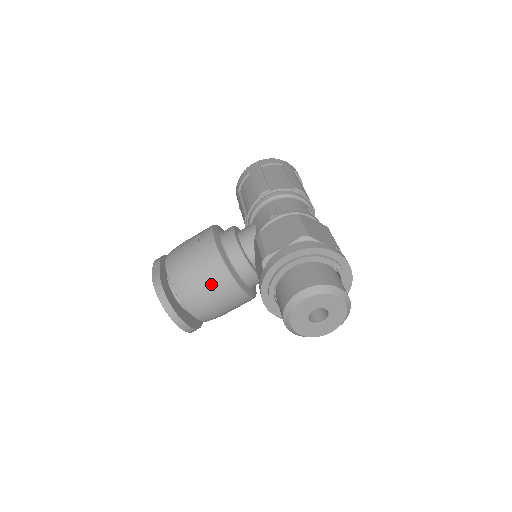
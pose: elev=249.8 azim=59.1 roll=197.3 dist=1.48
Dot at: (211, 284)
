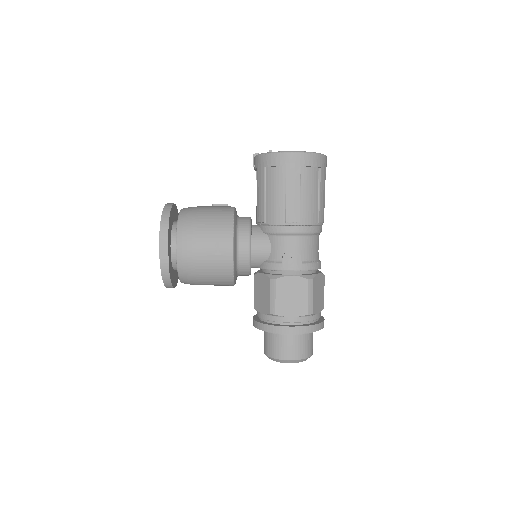
Dot at: (214, 284)
